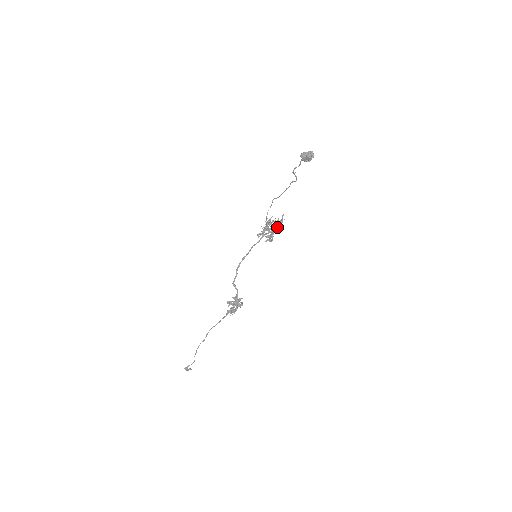
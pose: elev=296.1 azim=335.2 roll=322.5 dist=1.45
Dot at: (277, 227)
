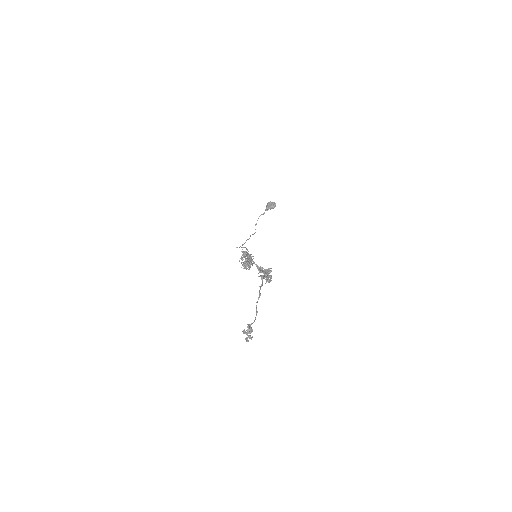
Dot at: occluded
